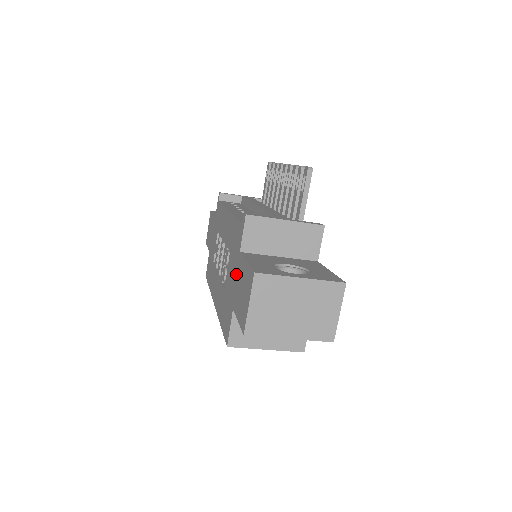
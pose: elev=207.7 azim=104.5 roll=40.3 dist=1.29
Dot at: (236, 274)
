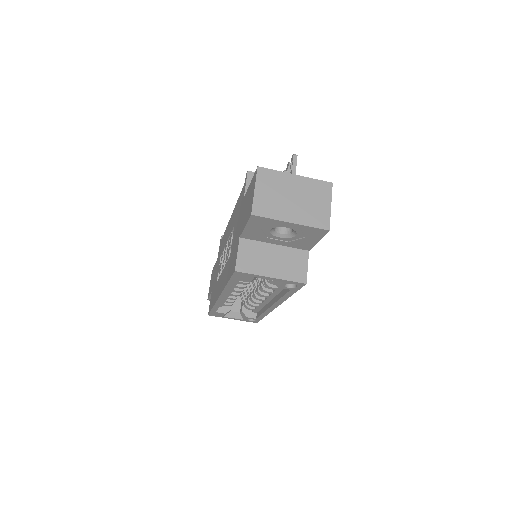
Dot at: (241, 214)
